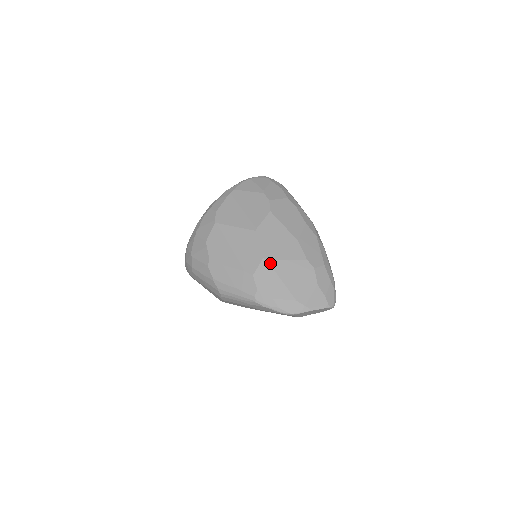
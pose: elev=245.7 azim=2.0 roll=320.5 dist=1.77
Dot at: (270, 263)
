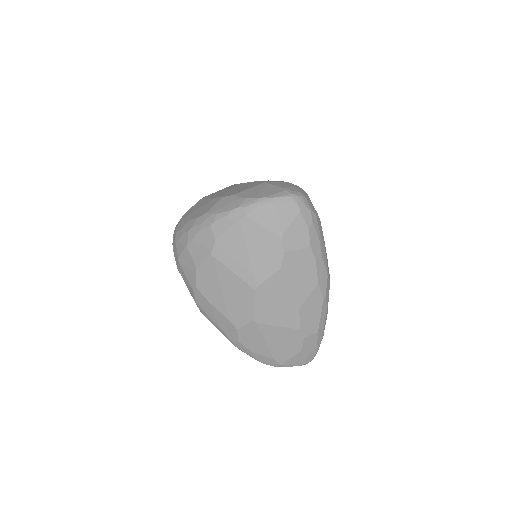
Dot at: (259, 326)
